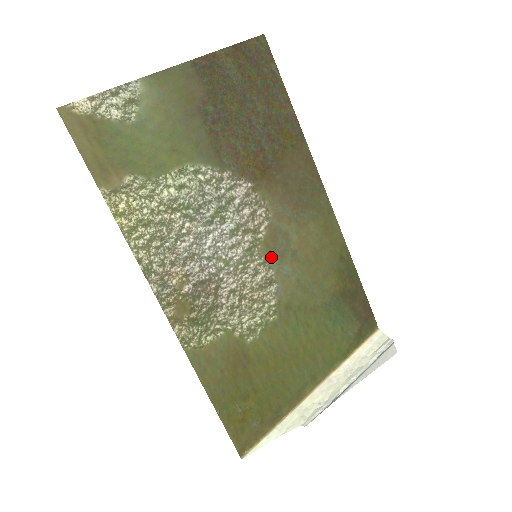
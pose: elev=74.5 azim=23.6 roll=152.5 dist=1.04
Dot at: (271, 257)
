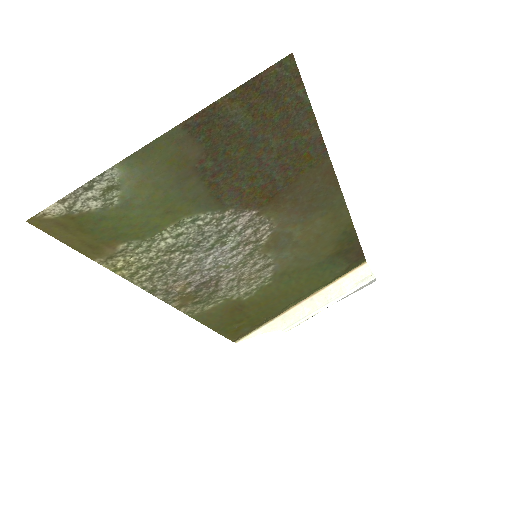
Dot at: (271, 252)
